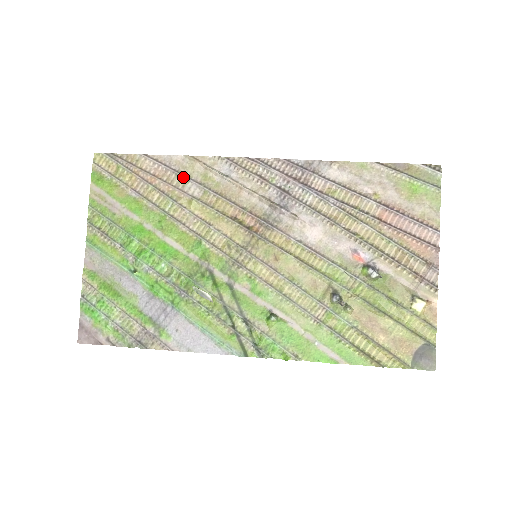
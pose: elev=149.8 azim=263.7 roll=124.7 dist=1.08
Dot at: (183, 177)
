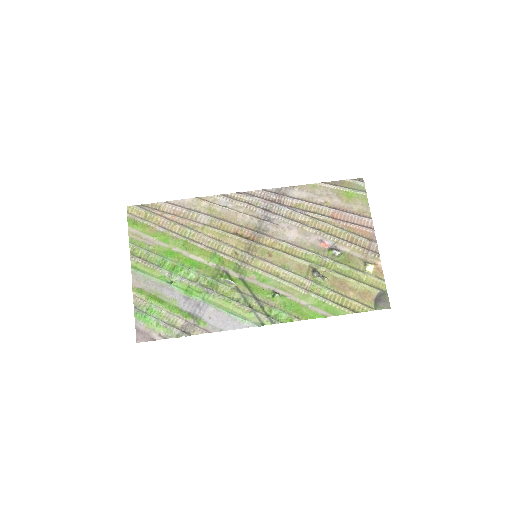
Dot at: (195, 212)
